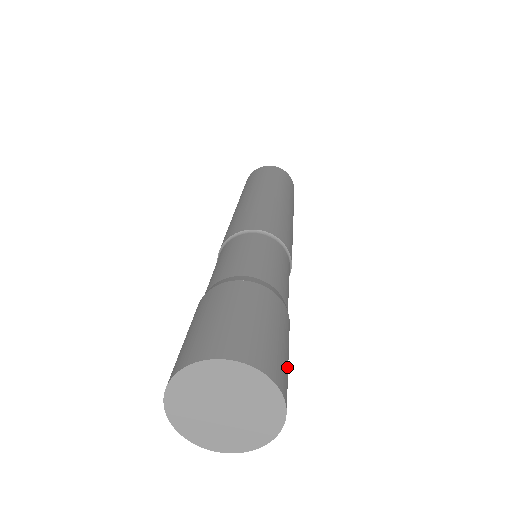
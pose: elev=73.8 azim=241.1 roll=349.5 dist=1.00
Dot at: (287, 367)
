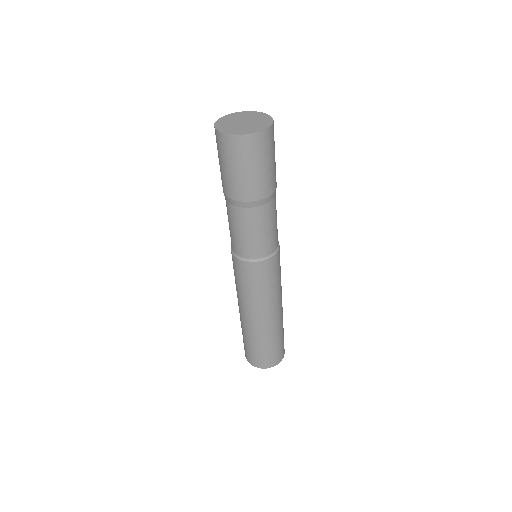
Dot at: occluded
